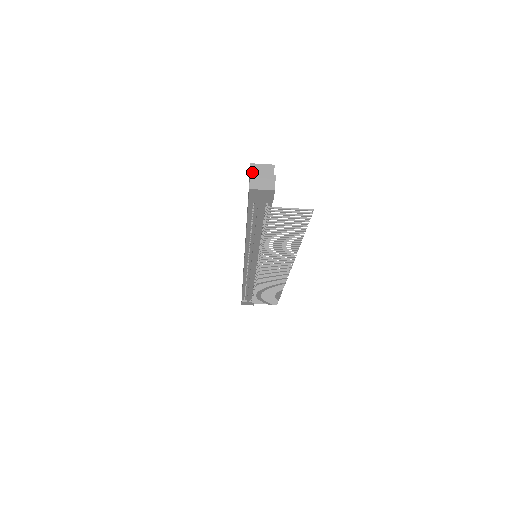
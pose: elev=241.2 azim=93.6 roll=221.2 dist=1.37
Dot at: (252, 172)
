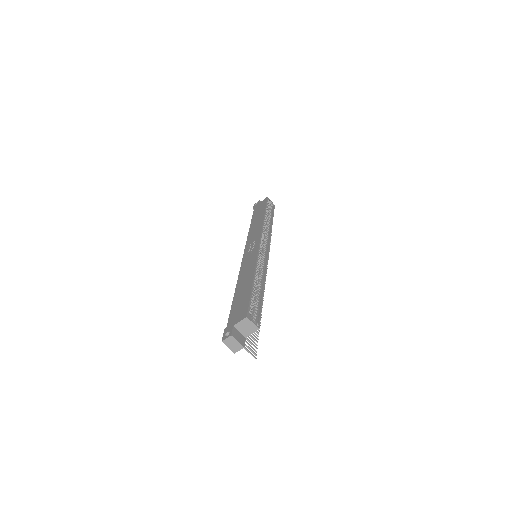
Dot at: (242, 322)
